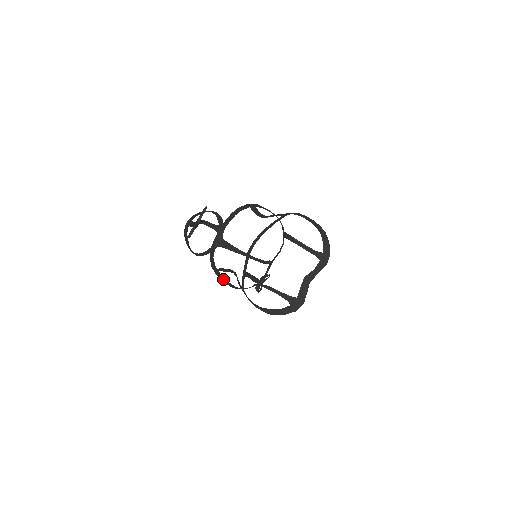
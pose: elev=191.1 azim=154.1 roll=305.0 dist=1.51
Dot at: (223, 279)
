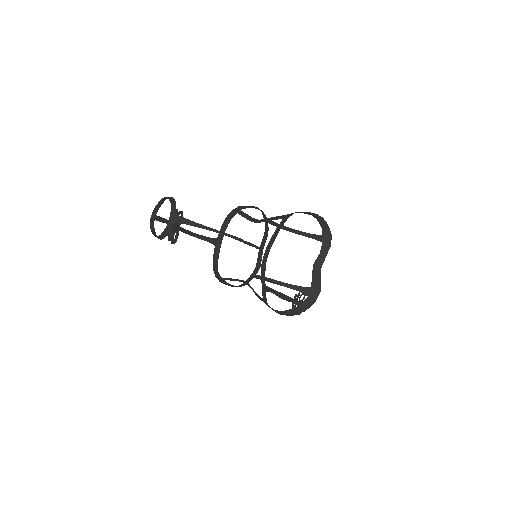
Dot at: (227, 284)
